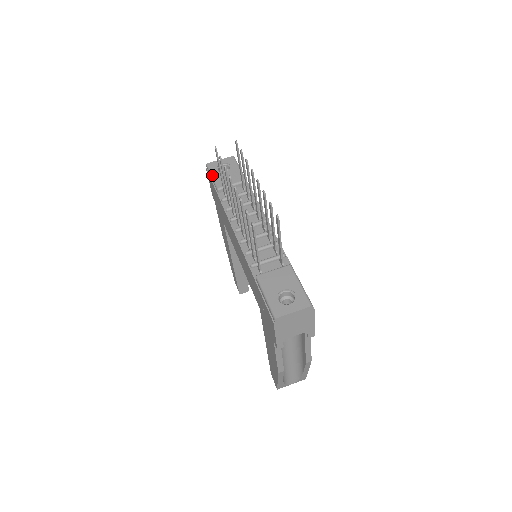
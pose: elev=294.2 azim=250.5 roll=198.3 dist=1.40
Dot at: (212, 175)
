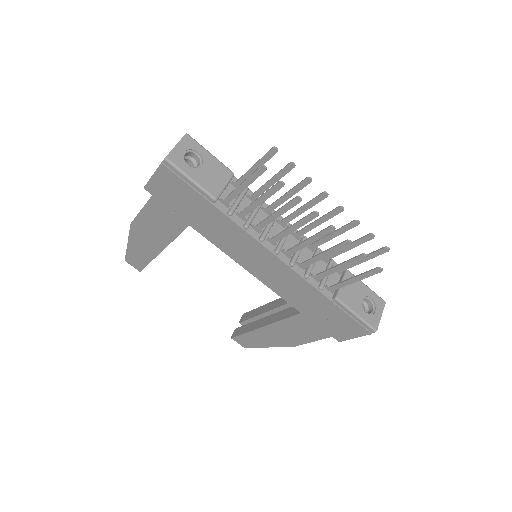
Dot at: (191, 178)
